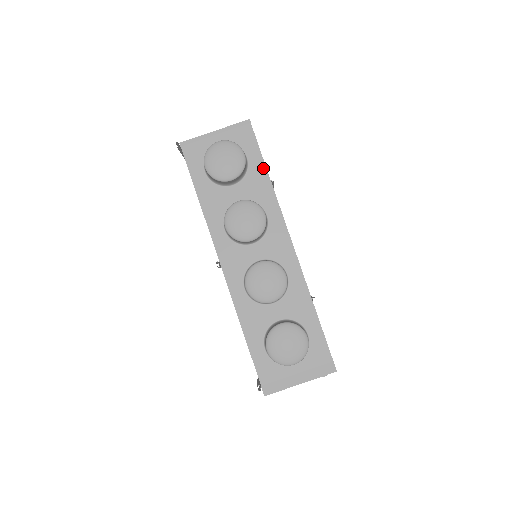
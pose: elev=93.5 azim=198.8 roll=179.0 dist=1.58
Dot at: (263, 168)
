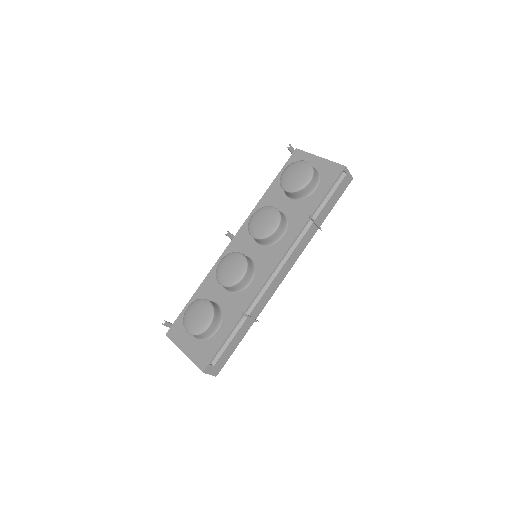
Dot at: (316, 204)
